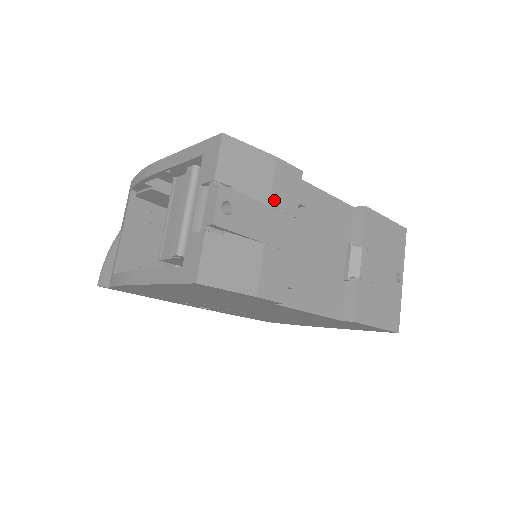
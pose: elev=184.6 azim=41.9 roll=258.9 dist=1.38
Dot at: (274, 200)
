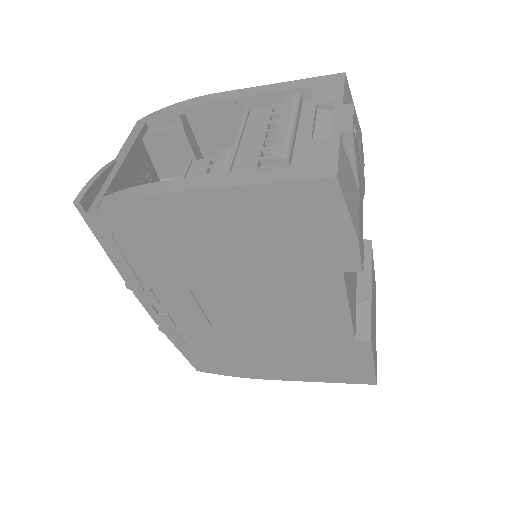
Dot at: (361, 165)
